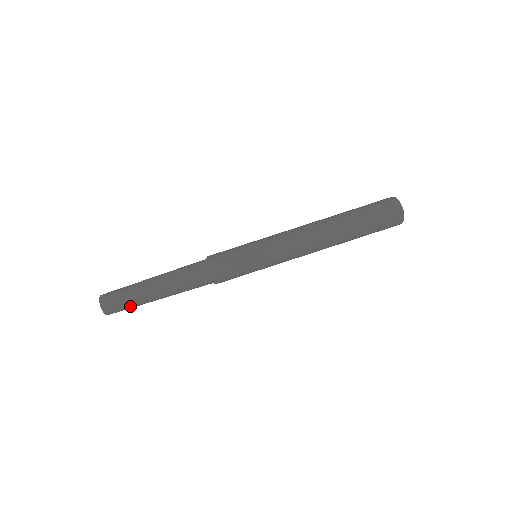
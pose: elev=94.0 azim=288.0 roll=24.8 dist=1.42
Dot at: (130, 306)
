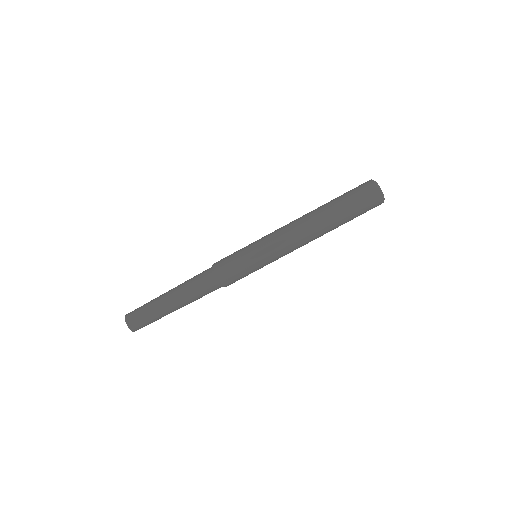
Dot at: (153, 321)
